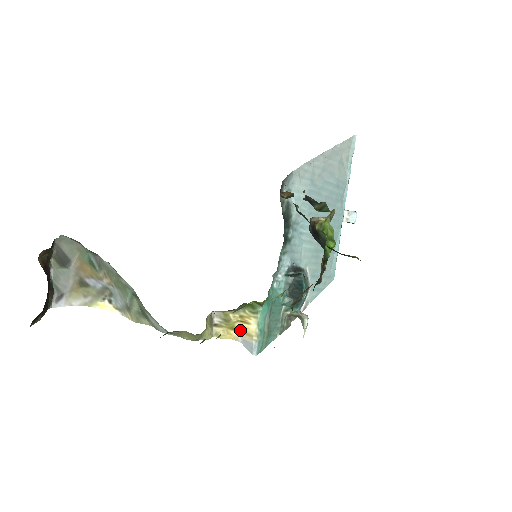
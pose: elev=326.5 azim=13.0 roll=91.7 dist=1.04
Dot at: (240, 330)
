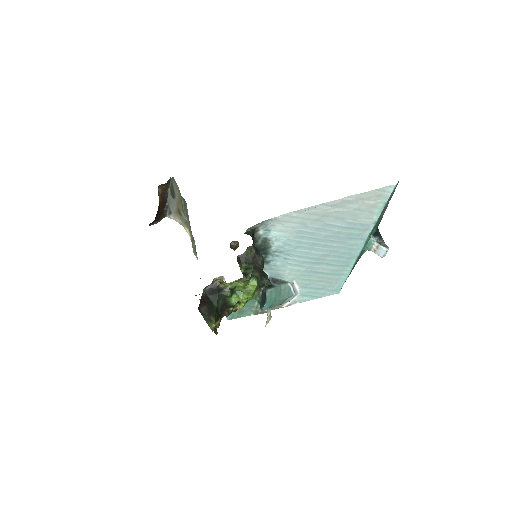
Dot at: occluded
